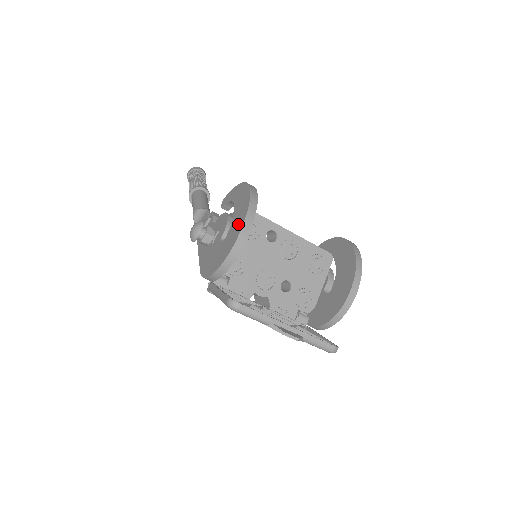
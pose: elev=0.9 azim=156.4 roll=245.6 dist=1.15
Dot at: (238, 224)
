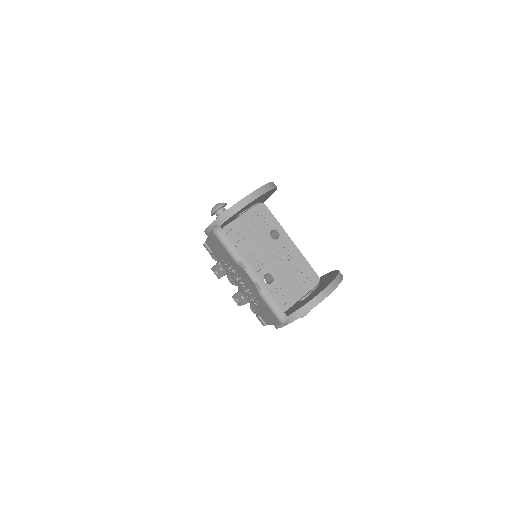
Dot at: occluded
